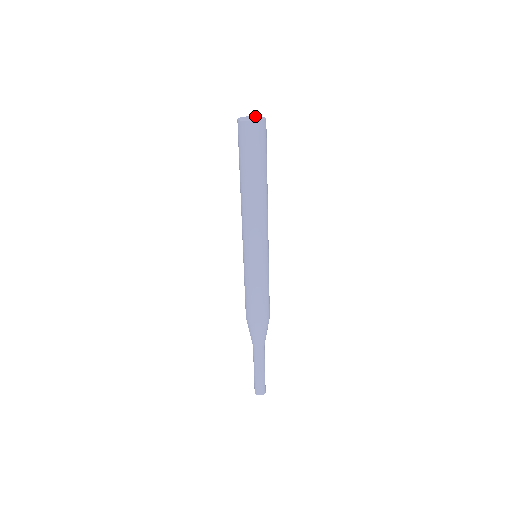
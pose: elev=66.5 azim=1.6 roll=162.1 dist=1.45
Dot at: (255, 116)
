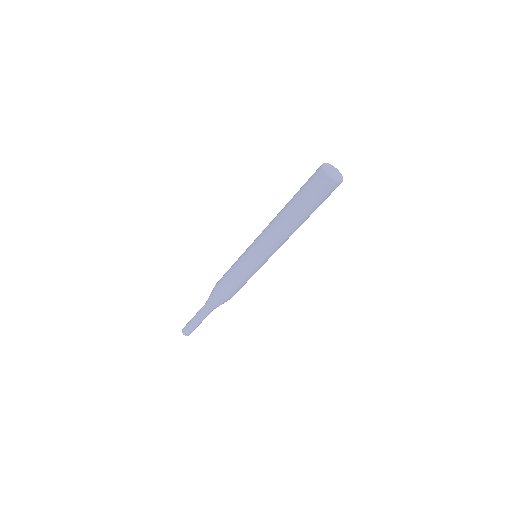
Dot at: (335, 168)
